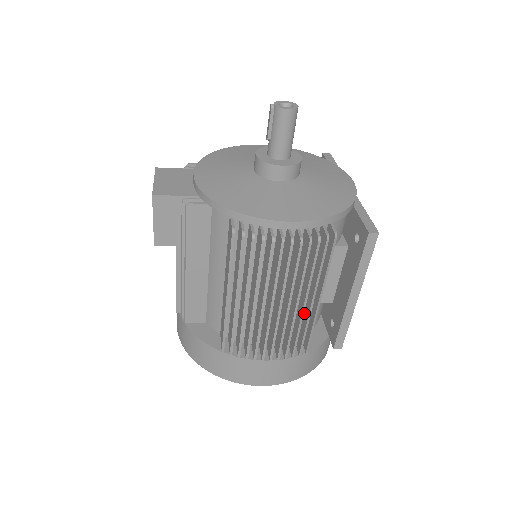
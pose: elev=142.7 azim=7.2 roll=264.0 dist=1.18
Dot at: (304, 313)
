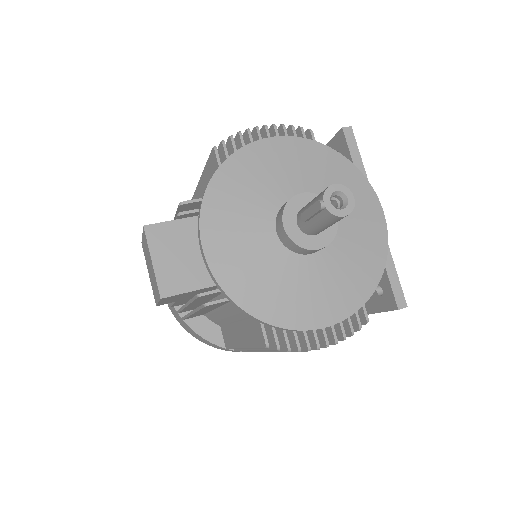
Dot at: occluded
